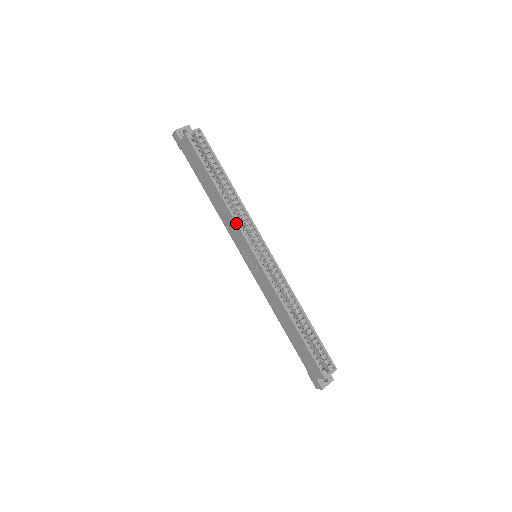
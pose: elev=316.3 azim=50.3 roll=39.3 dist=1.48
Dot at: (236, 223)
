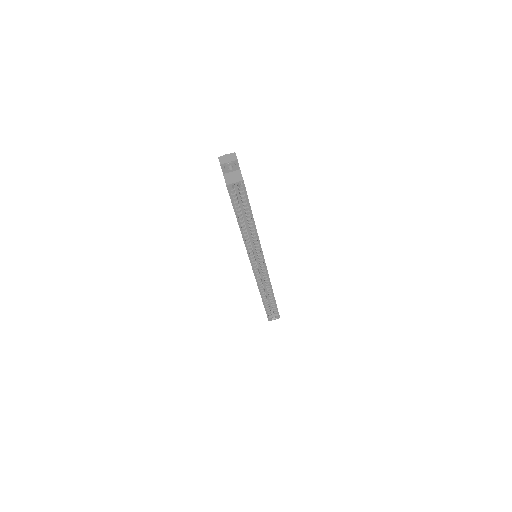
Dot at: (246, 249)
